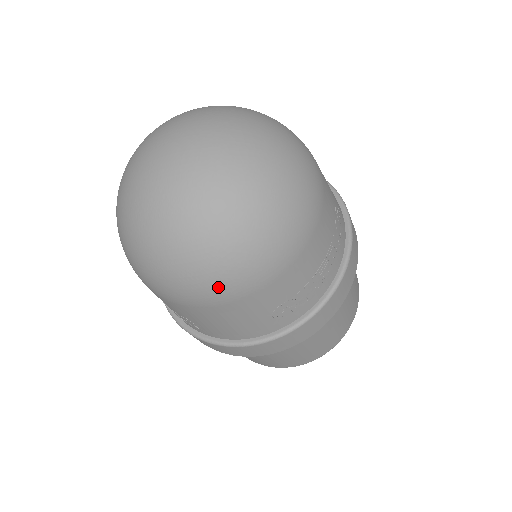
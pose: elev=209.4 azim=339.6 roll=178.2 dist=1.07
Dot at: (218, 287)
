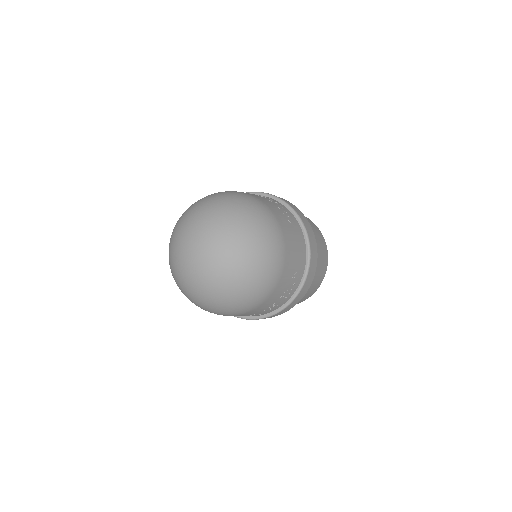
Dot at: (208, 311)
